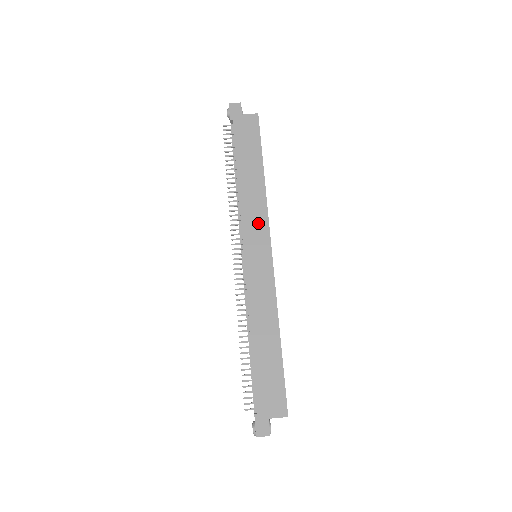
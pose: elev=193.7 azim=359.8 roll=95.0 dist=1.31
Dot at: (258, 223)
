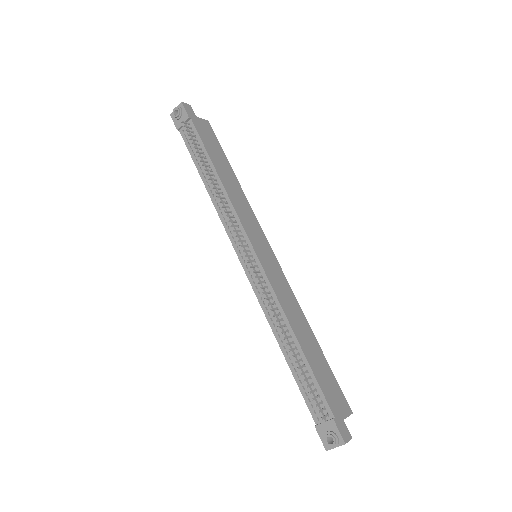
Dot at: (251, 221)
